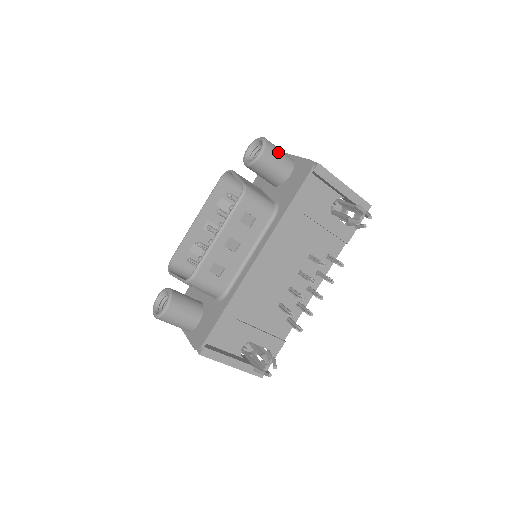
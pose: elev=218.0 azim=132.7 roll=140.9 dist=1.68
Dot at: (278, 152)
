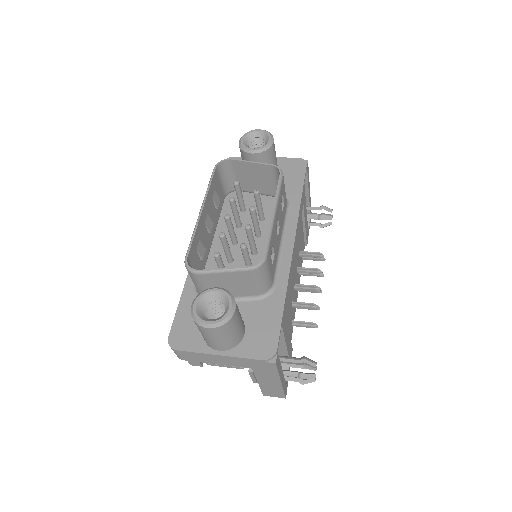
Dot at: occluded
